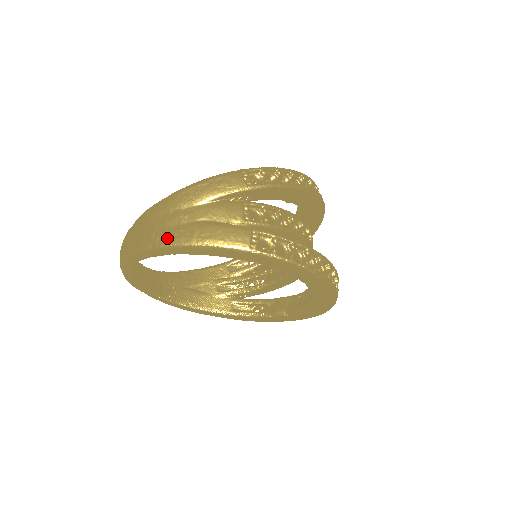
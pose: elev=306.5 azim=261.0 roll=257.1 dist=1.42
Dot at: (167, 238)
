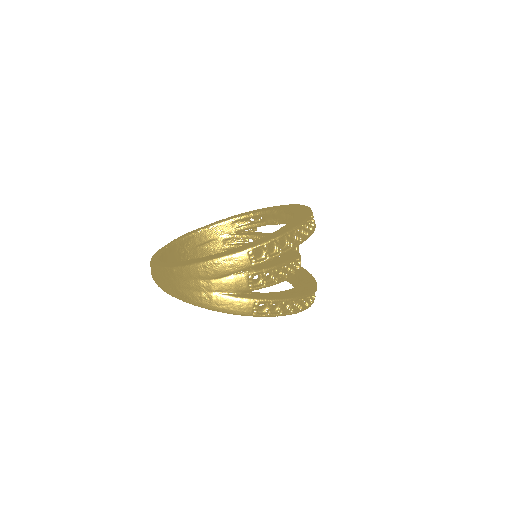
Dot at: (192, 300)
